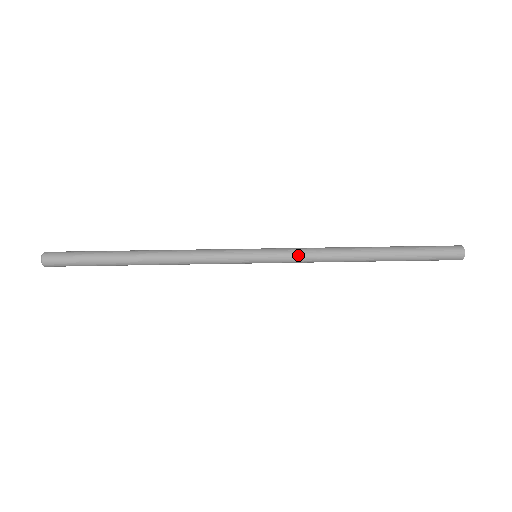
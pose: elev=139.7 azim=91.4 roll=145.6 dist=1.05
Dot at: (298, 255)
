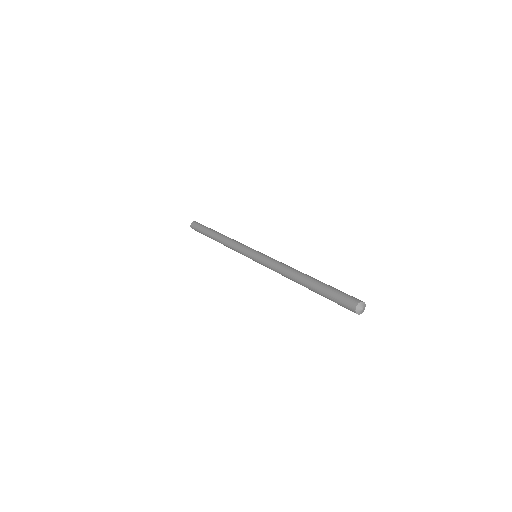
Dot at: (270, 260)
